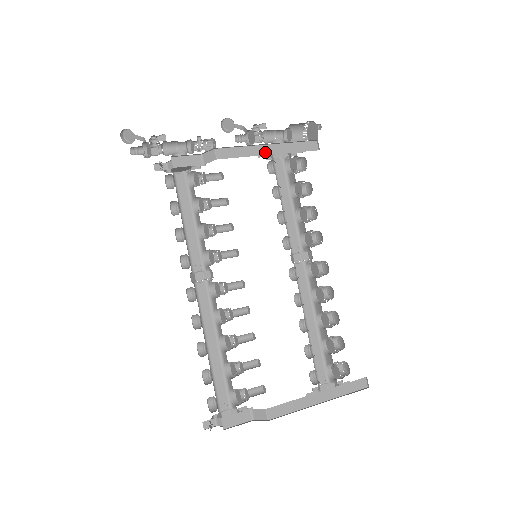
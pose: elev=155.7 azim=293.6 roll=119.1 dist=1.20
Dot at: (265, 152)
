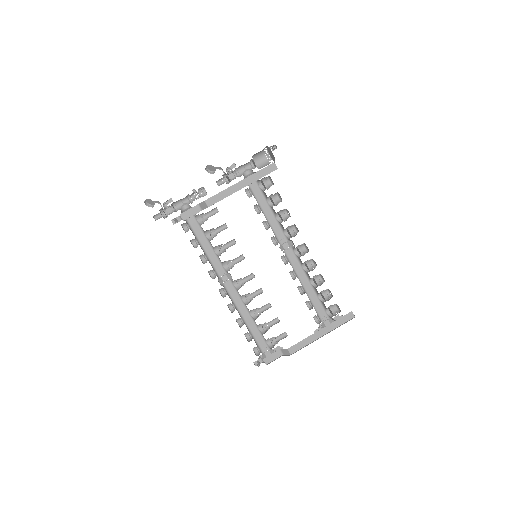
Dot at: (239, 188)
